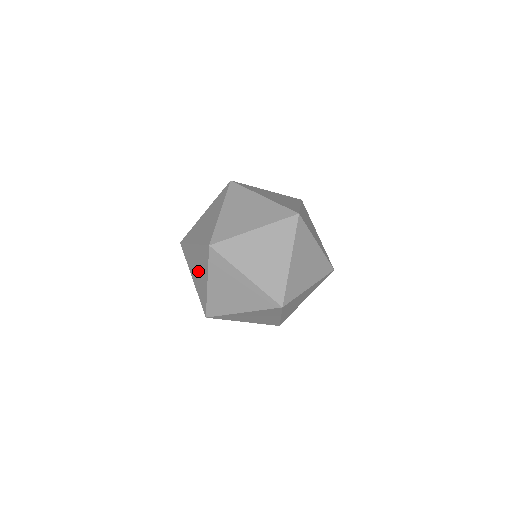
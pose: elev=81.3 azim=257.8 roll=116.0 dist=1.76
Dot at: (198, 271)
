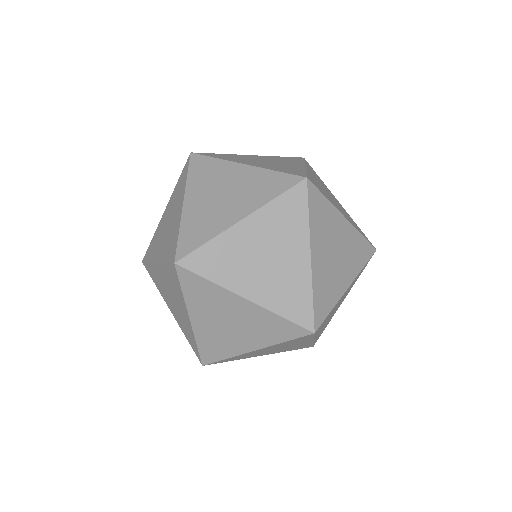
Dot at: (173, 301)
